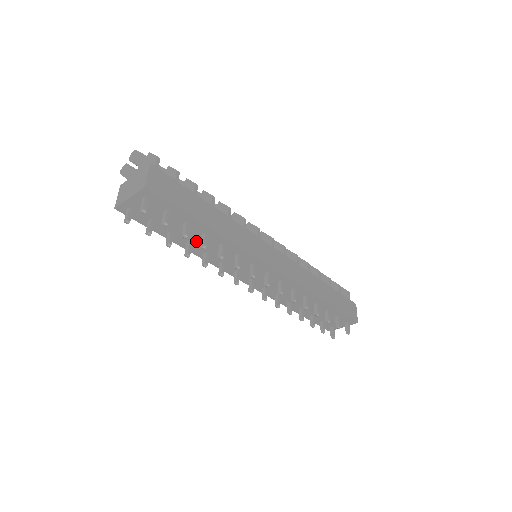
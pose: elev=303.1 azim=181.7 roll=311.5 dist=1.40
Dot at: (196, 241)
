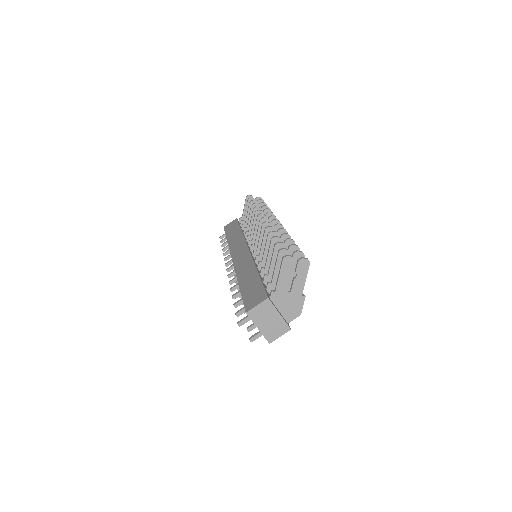
Dot at: occluded
